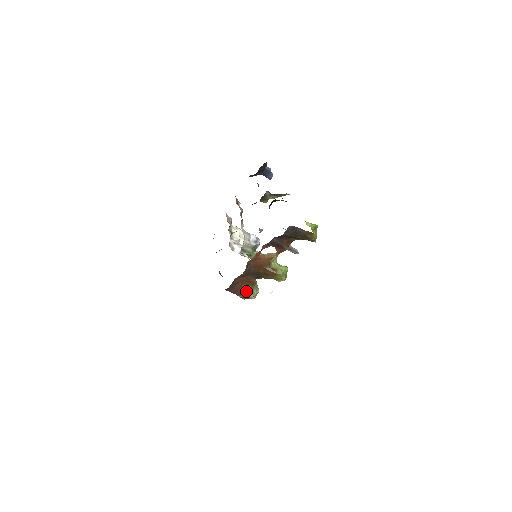
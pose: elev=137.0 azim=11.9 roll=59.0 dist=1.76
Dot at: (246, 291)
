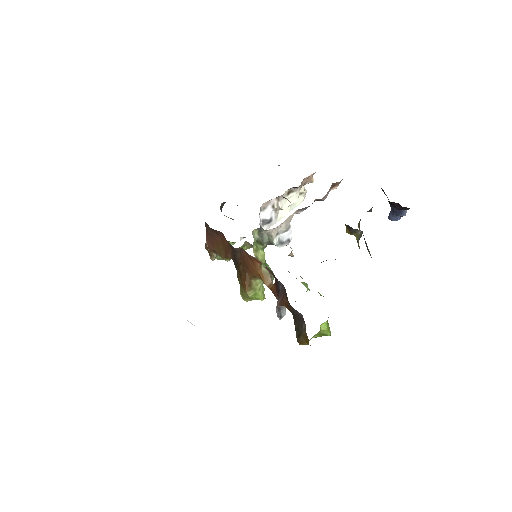
Dot at: (215, 249)
